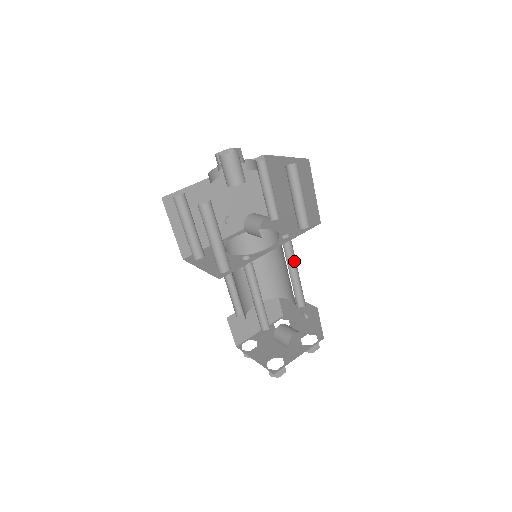
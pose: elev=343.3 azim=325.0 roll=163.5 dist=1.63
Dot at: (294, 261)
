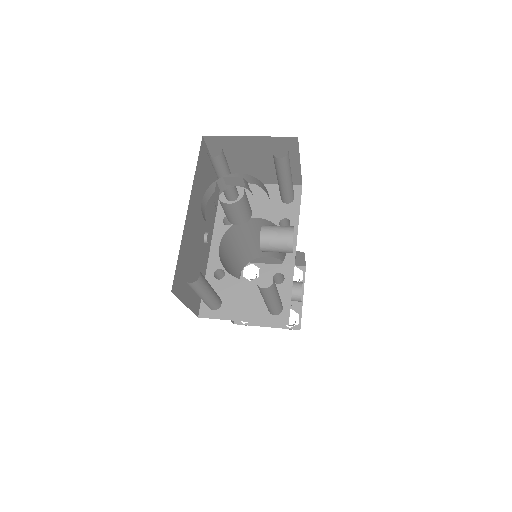
Dot at: occluded
